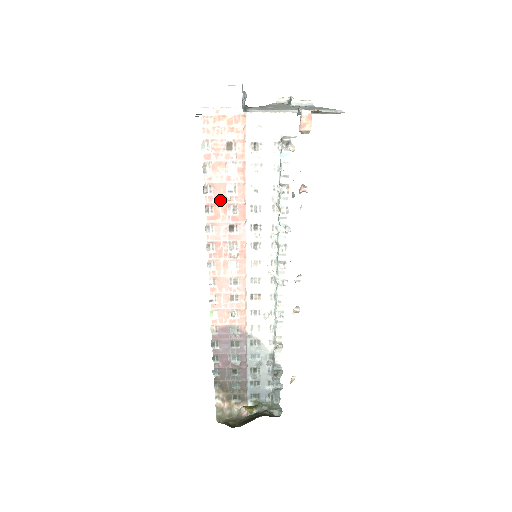
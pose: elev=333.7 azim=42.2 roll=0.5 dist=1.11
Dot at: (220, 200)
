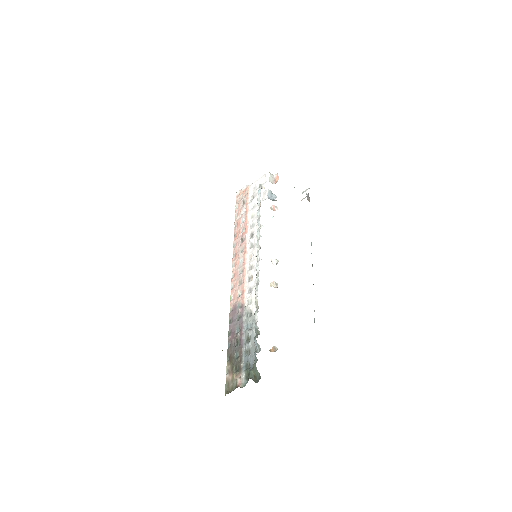
Dot at: (239, 228)
